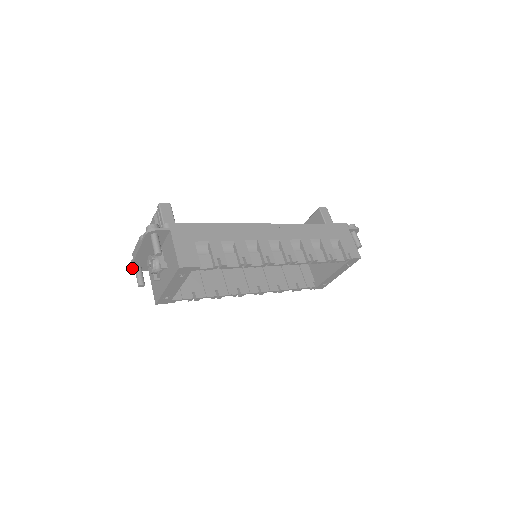
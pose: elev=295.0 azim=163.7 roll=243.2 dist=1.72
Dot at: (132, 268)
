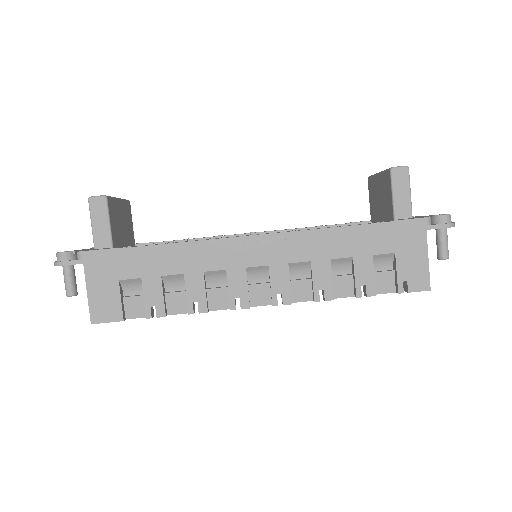
Dot at: occluded
